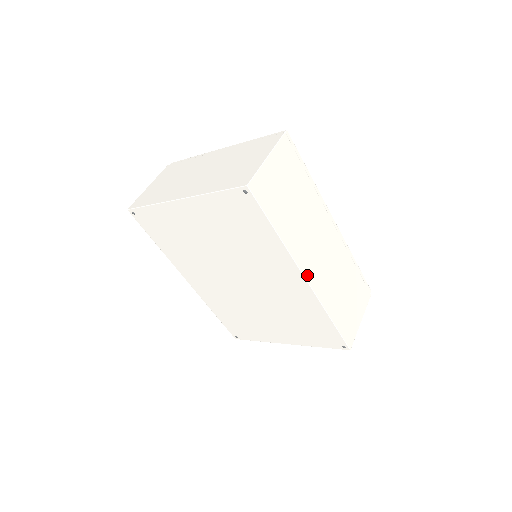
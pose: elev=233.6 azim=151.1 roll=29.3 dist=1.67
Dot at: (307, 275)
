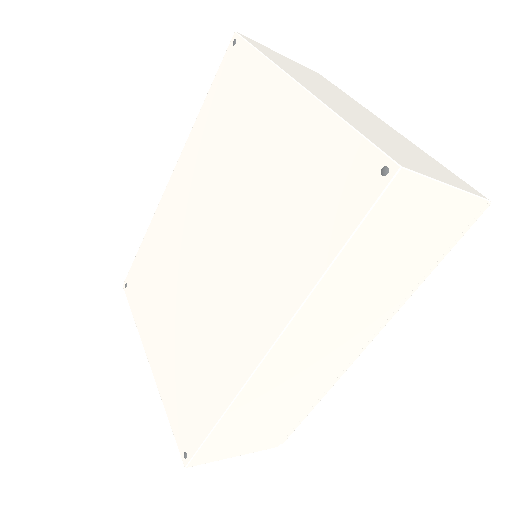
Dot at: (276, 349)
